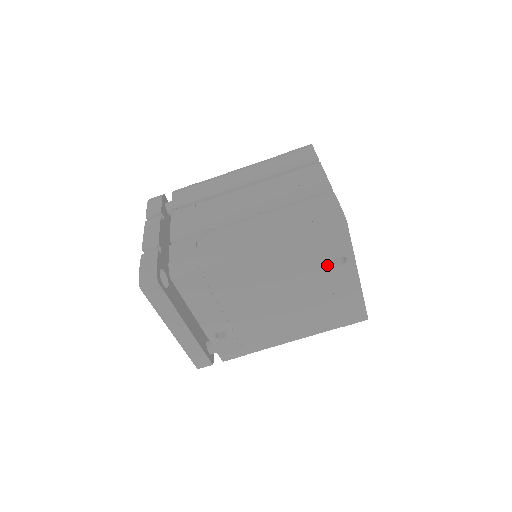
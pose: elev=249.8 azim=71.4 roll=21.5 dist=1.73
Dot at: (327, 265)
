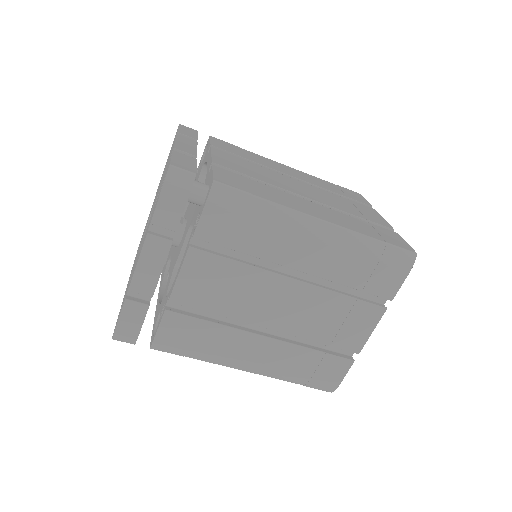
Dot at: occluded
